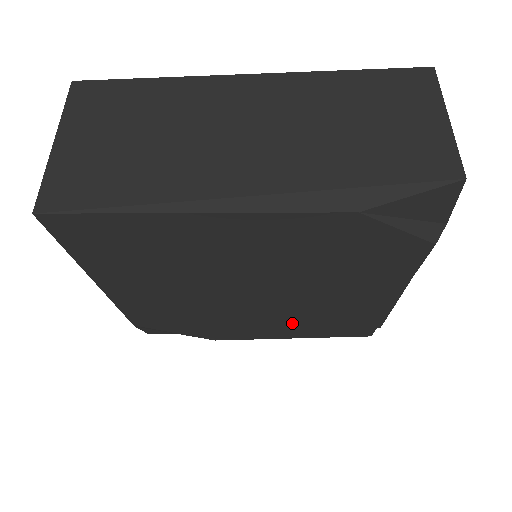
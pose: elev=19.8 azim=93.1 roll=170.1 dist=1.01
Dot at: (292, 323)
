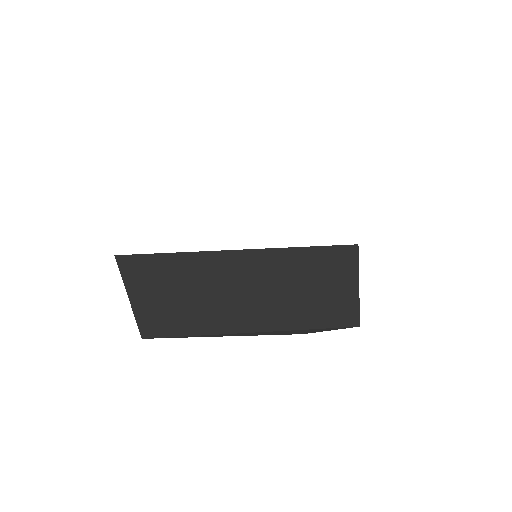
Dot at: occluded
